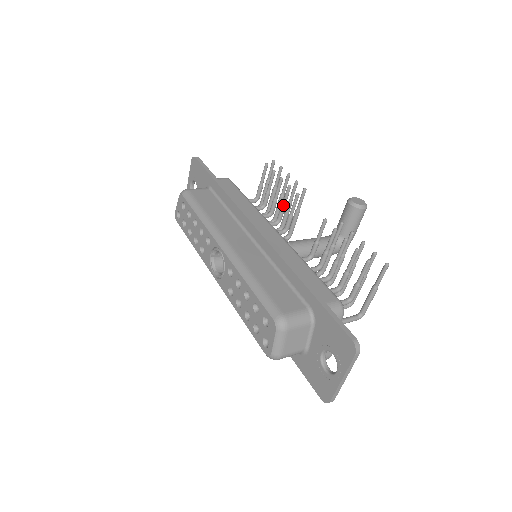
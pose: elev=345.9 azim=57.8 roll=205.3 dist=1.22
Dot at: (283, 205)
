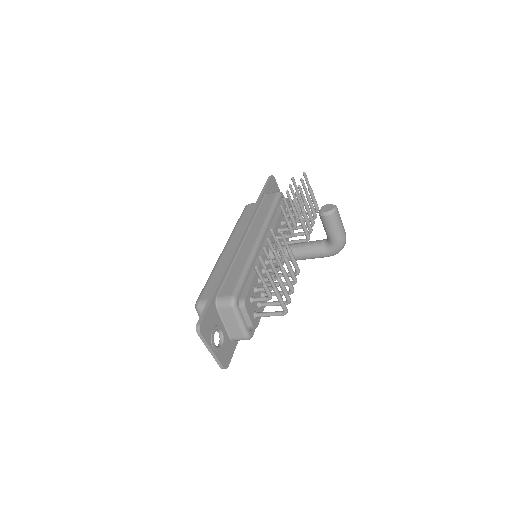
Dot at: (289, 214)
